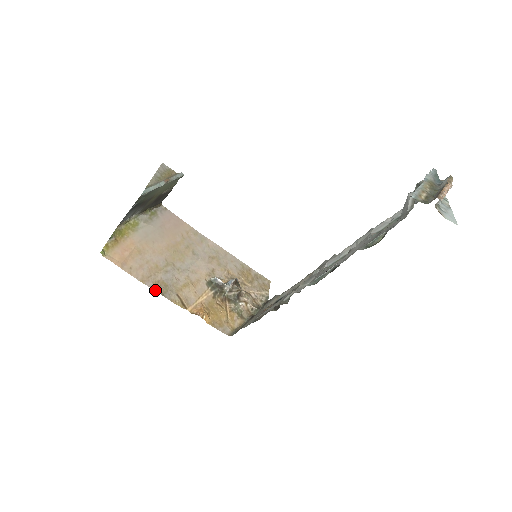
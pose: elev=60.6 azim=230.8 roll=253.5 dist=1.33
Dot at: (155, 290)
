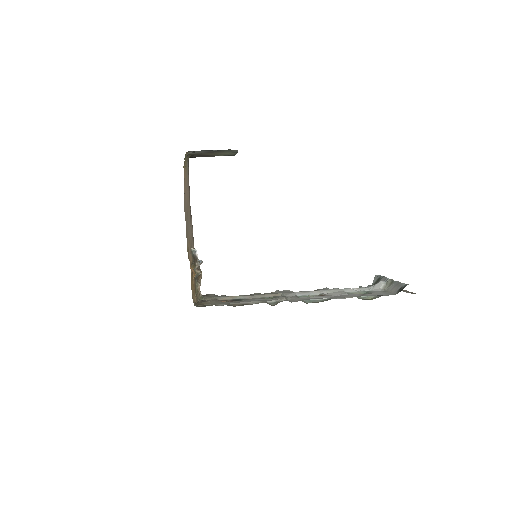
Dot at: occluded
